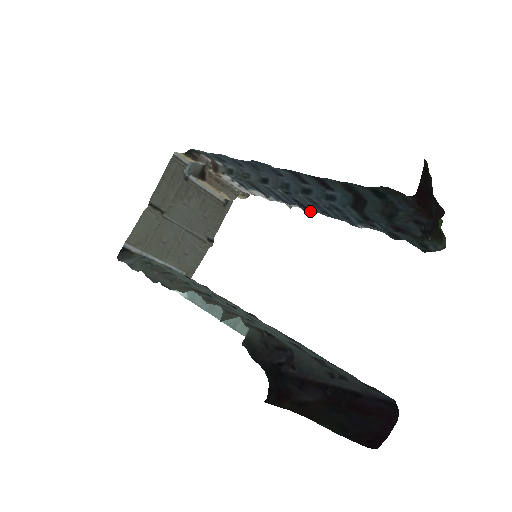
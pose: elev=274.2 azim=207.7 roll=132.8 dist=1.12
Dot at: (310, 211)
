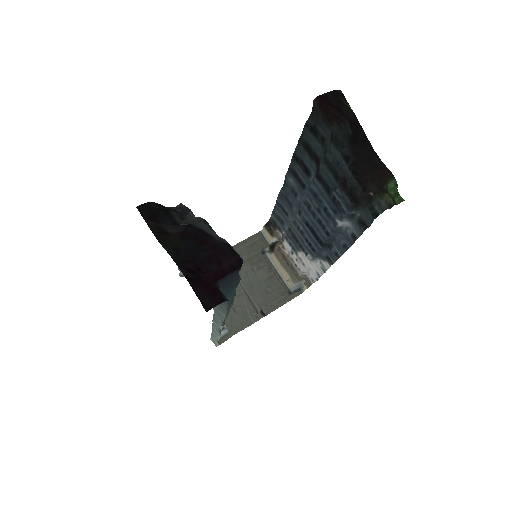
Dot at: (322, 244)
